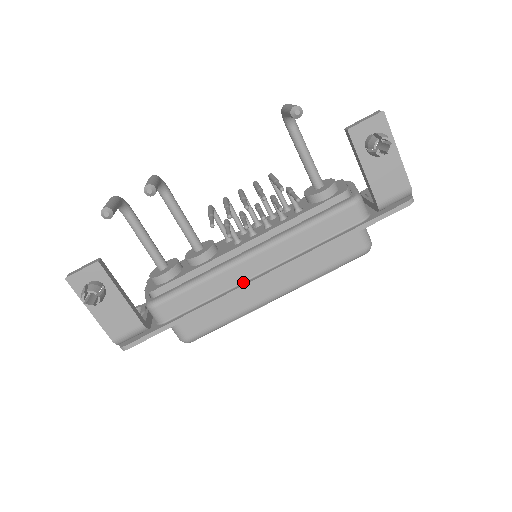
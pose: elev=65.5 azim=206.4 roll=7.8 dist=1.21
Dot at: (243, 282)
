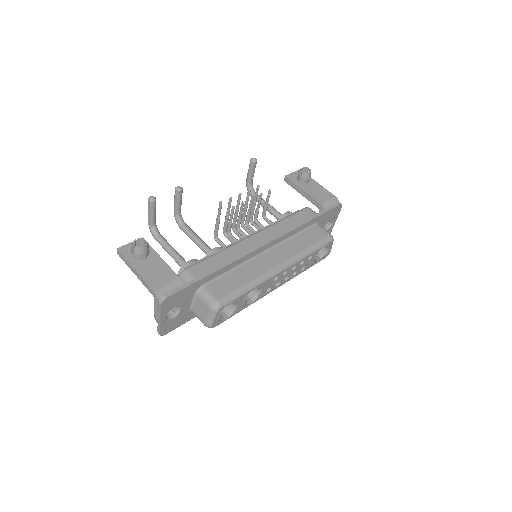
Dot at: (251, 250)
